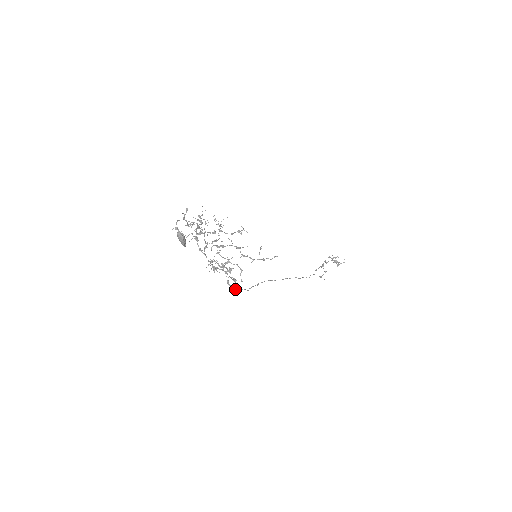
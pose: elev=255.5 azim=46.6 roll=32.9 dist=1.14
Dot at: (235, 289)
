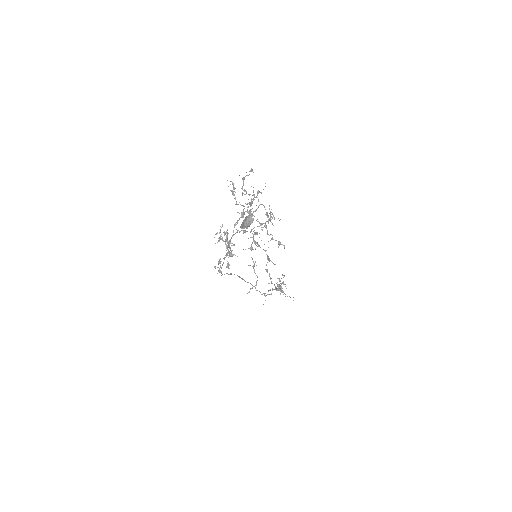
Dot at: (219, 272)
